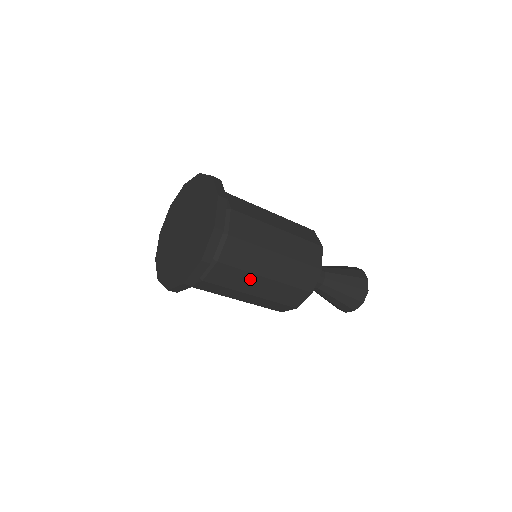
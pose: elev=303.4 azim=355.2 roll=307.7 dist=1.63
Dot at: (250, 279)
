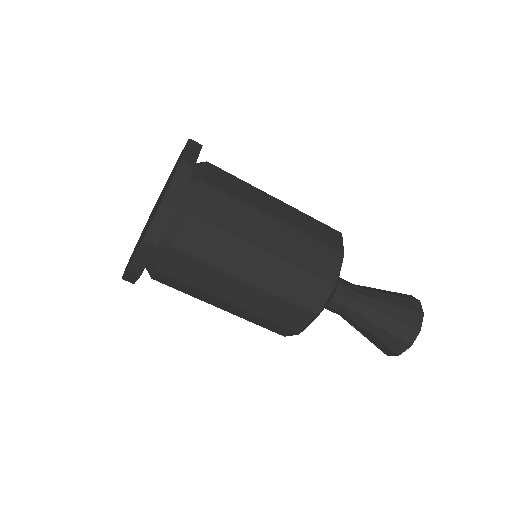
Dot at: occluded
